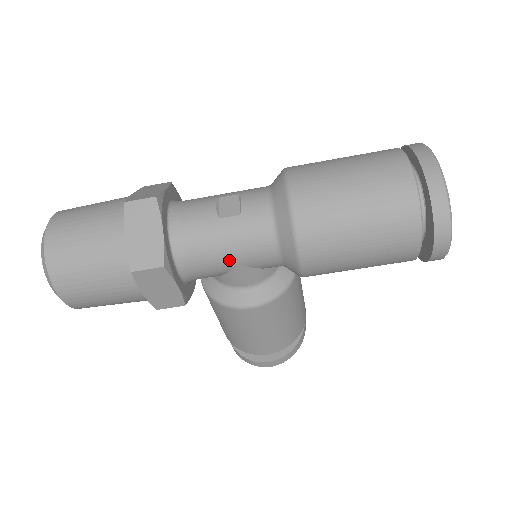
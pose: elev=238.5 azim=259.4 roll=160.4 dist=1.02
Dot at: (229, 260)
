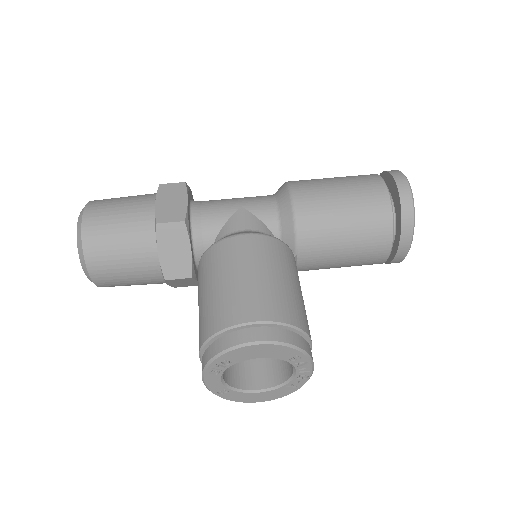
Dot at: (234, 204)
